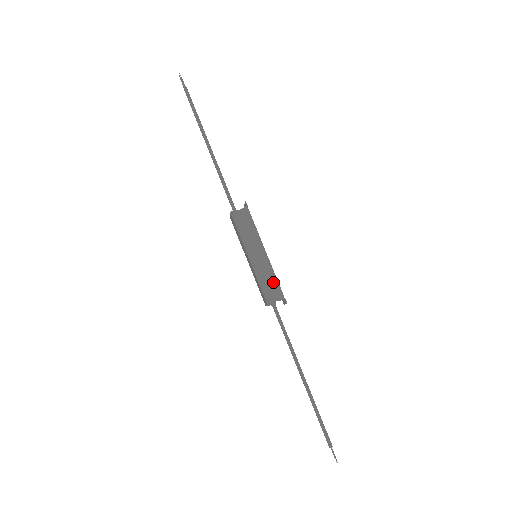
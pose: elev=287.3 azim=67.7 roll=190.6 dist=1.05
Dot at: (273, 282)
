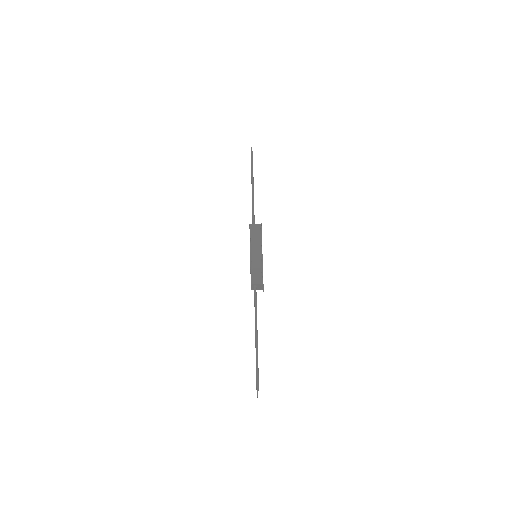
Dot at: (260, 272)
